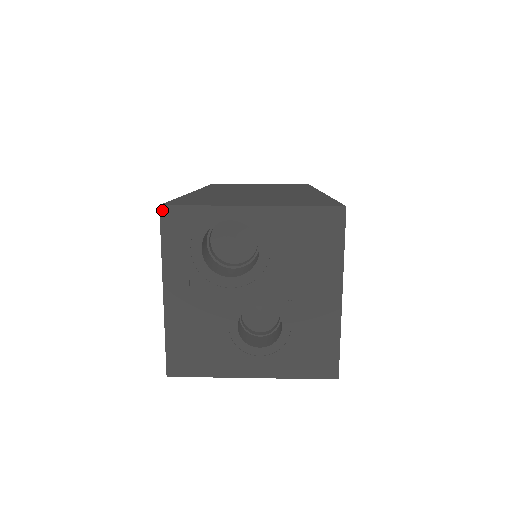
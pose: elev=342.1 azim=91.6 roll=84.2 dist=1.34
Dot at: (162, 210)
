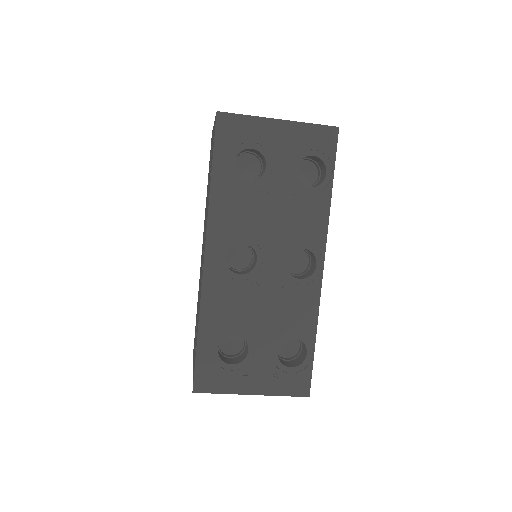
Dot at: occluded
